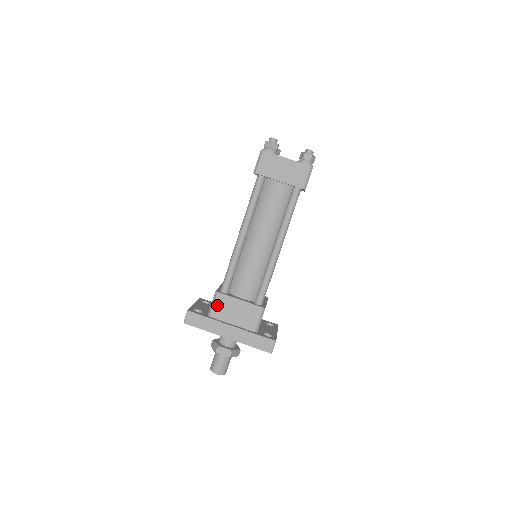
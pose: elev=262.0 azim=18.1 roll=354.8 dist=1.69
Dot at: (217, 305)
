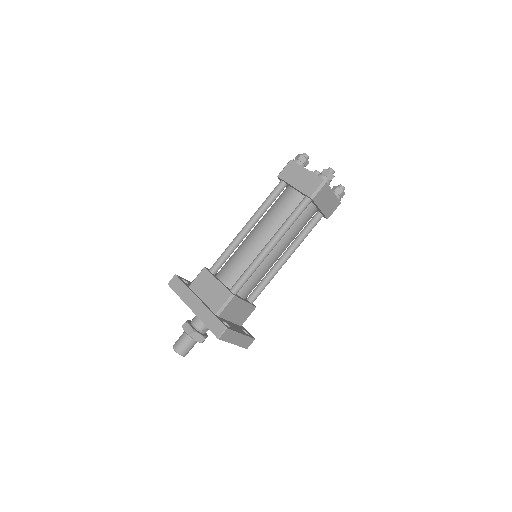
Dot at: (199, 279)
